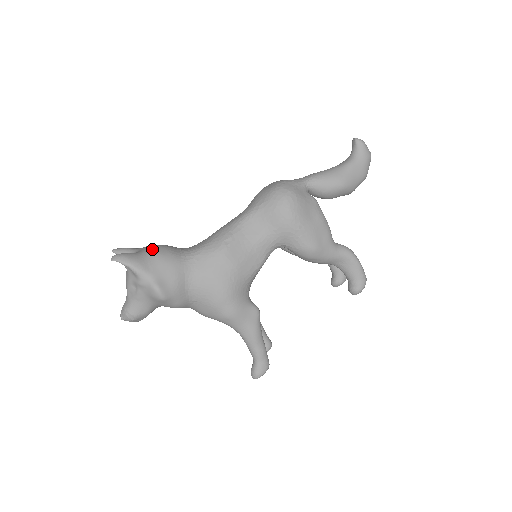
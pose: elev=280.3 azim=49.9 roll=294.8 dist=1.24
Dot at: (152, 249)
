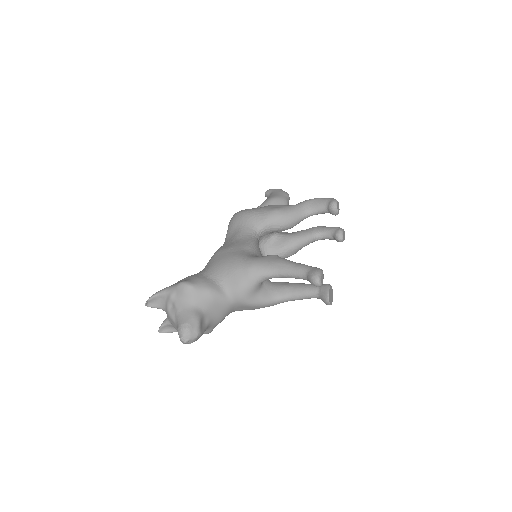
Dot at: occluded
